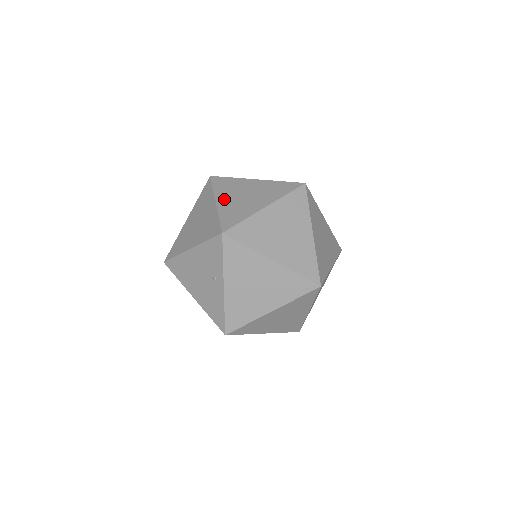
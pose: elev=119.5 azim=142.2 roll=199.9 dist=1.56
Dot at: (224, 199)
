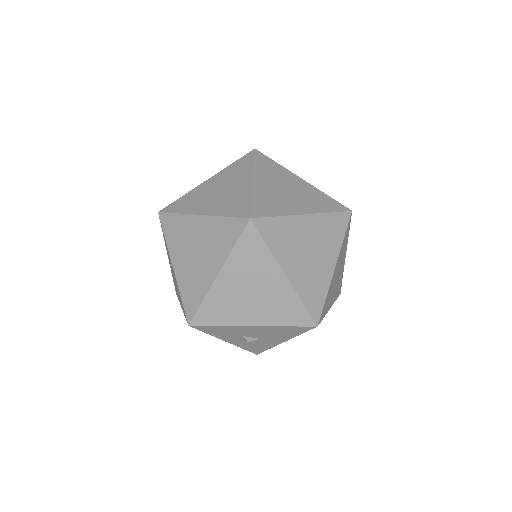
Dot at: occluded
